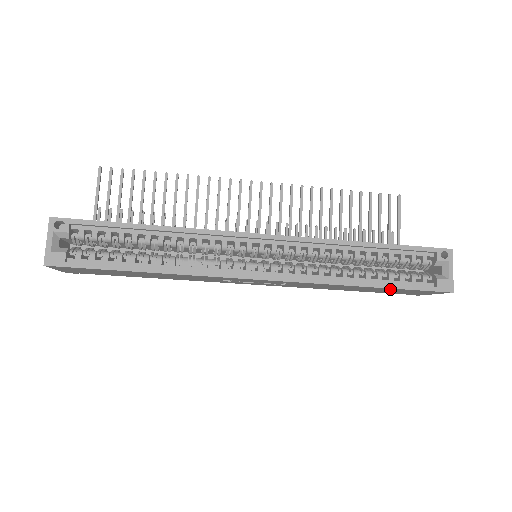
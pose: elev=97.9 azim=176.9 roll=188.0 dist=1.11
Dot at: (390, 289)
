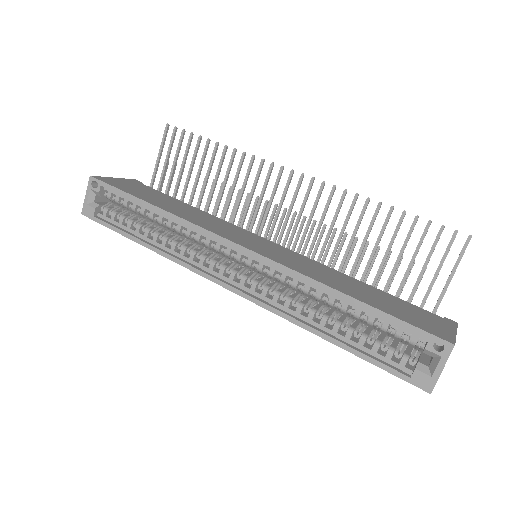
Dot at: occluded
